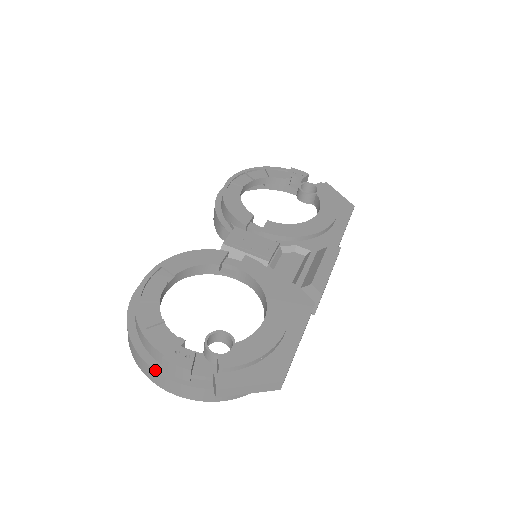
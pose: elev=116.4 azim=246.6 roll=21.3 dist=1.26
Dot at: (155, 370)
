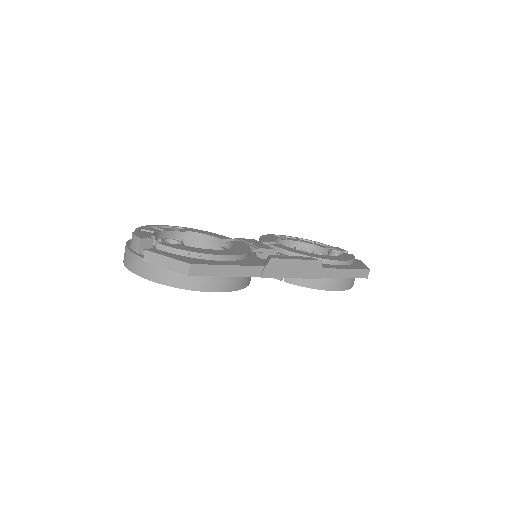
Dot at: (126, 246)
